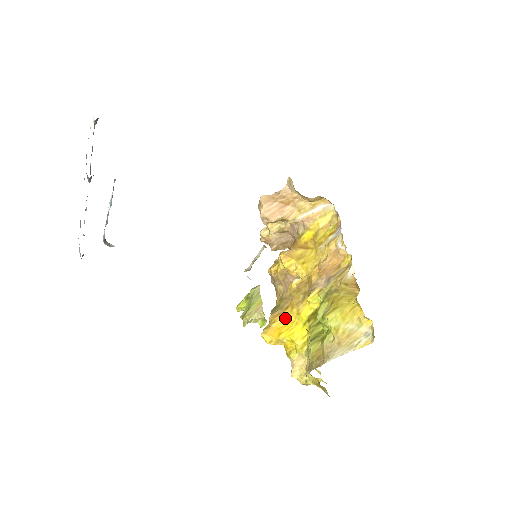
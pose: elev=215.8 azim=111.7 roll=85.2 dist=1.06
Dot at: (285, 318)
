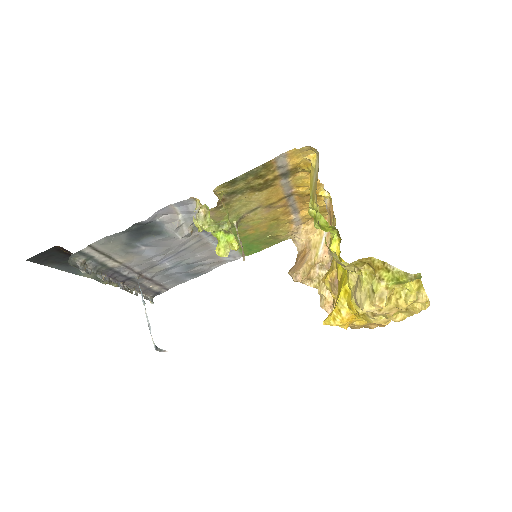
Dot at: occluded
